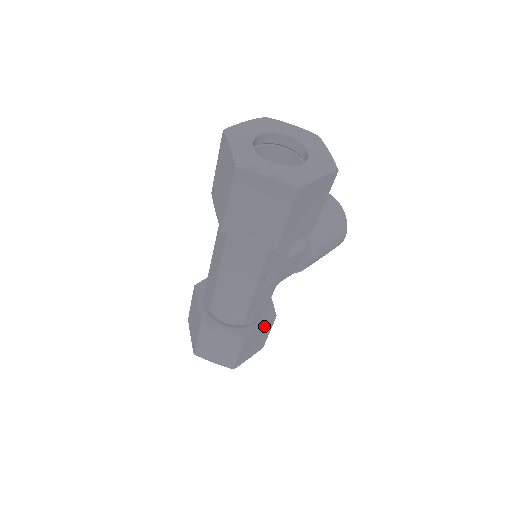
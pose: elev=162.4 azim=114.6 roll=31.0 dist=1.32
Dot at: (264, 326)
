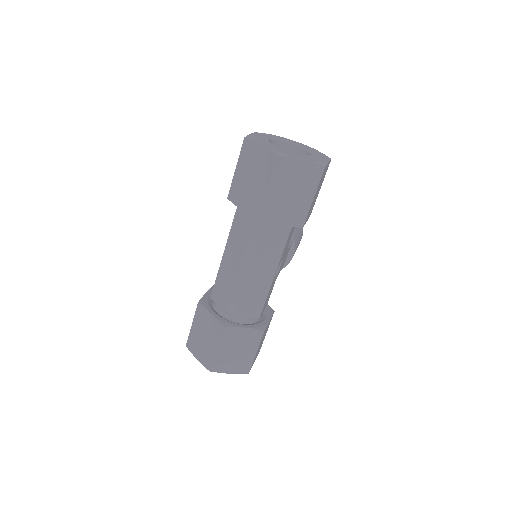
Dot at: occluded
